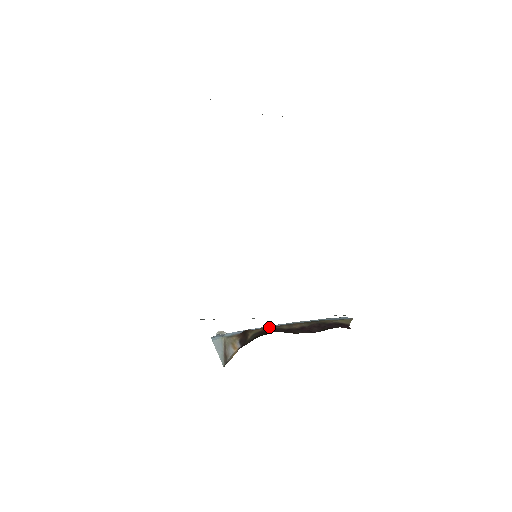
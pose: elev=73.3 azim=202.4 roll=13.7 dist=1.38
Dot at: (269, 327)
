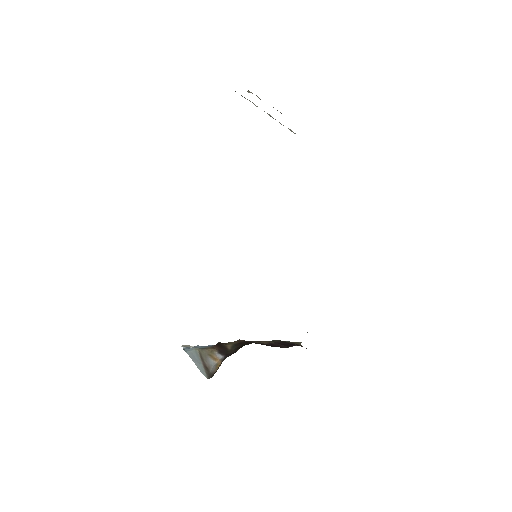
Dot at: (243, 340)
